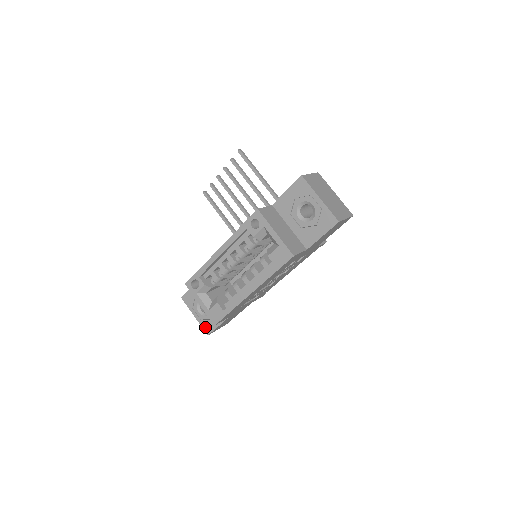
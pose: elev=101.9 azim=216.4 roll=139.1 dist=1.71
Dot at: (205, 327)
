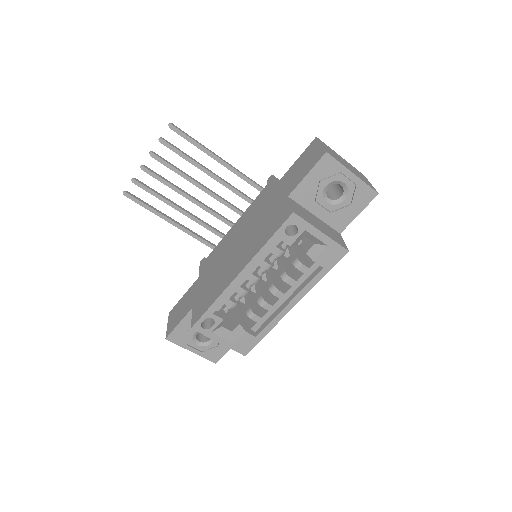
Dot at: (210, 357)
